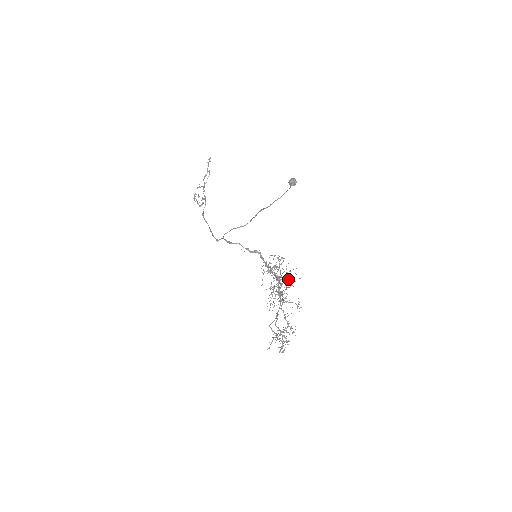
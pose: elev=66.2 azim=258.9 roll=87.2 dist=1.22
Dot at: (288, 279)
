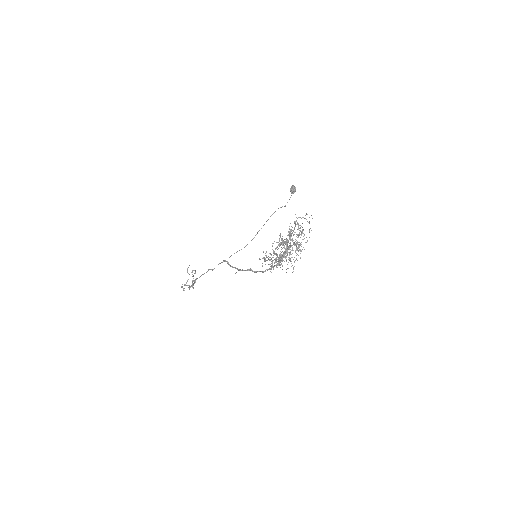
Dot at: occluded
